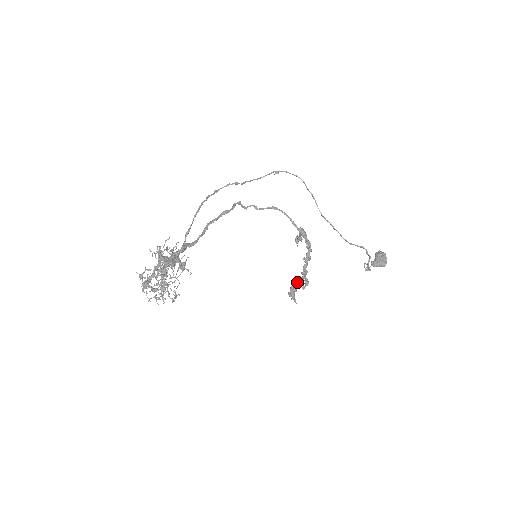
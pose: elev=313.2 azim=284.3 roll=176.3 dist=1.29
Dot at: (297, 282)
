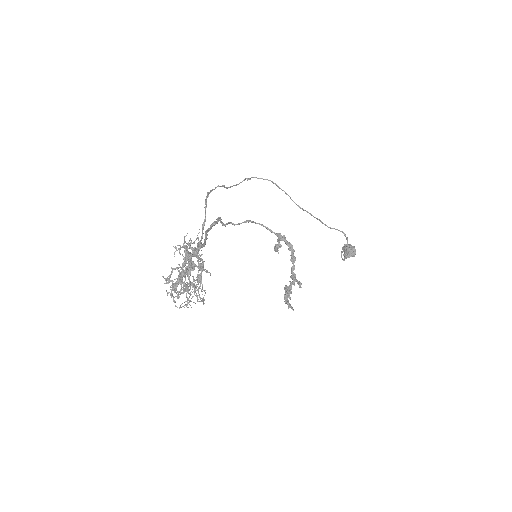
Dot at: (289, 287)
